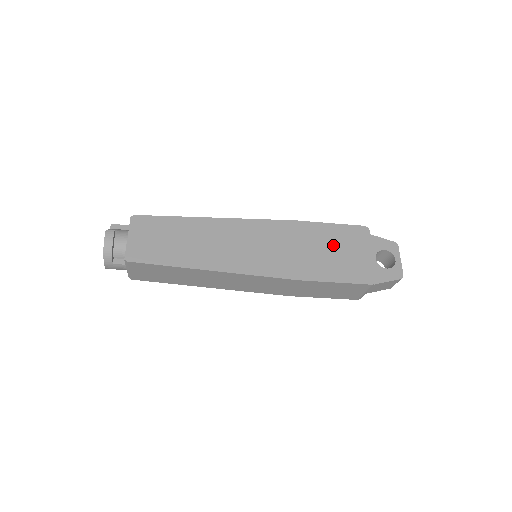
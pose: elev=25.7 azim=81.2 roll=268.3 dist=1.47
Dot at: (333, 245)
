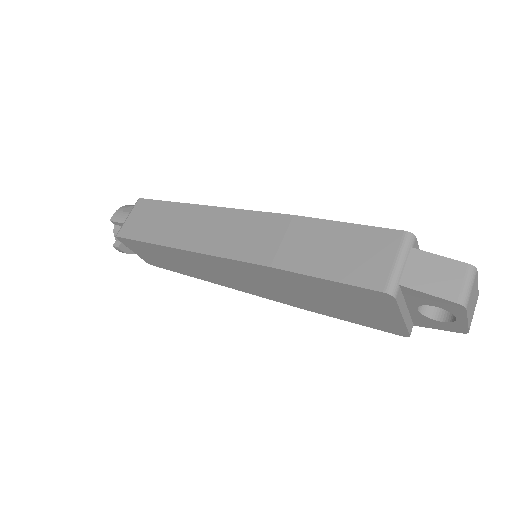
Dot at: (336, 298)
